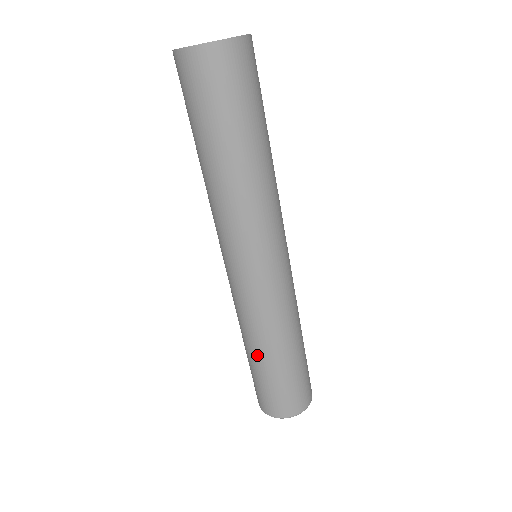
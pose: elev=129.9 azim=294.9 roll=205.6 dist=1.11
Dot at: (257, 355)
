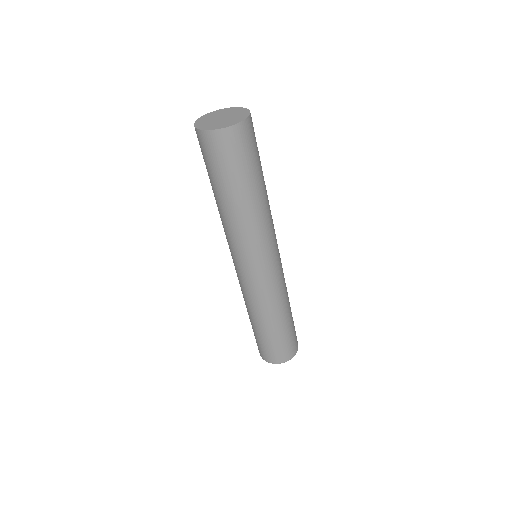
Dot at: (256, 323)
